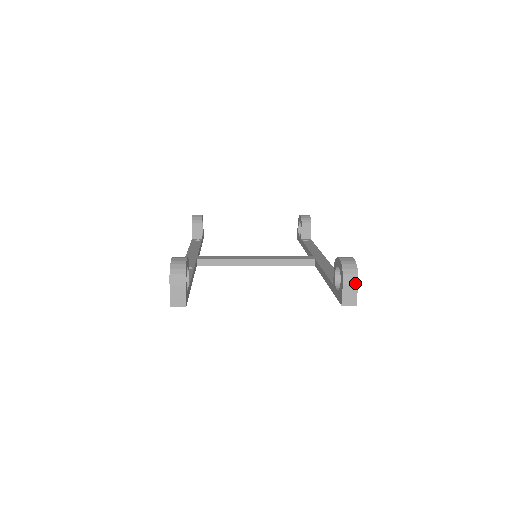
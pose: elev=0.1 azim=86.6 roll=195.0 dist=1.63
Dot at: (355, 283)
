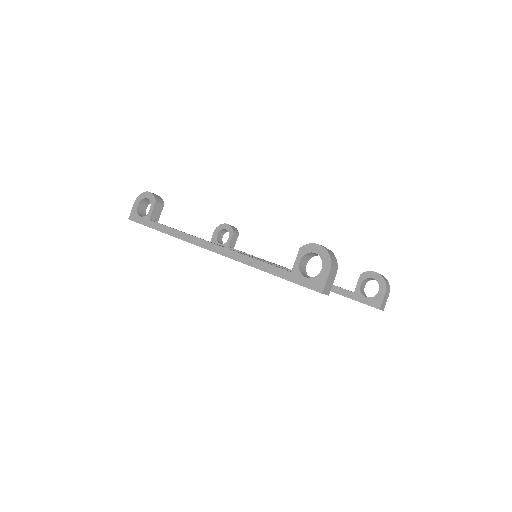
Dot at: occluded
